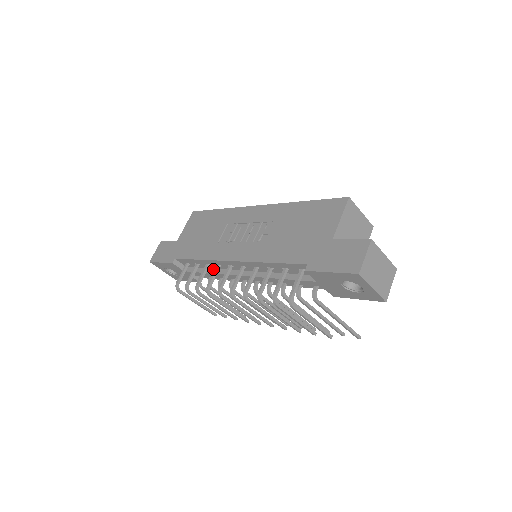
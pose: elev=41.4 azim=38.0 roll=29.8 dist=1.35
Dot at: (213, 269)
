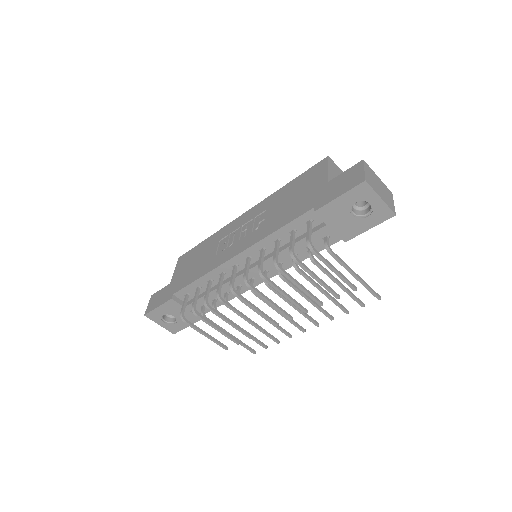
Dot at: (216, 285)
